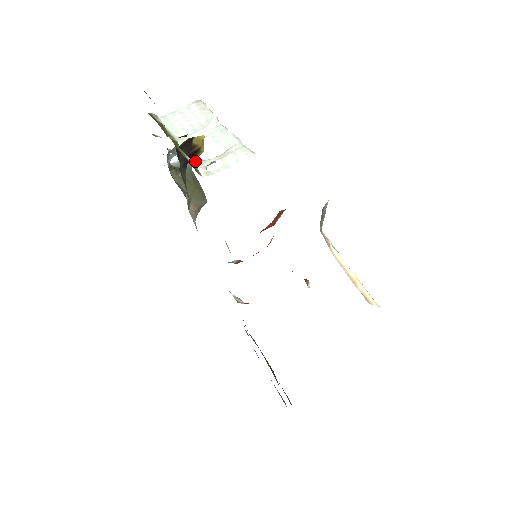
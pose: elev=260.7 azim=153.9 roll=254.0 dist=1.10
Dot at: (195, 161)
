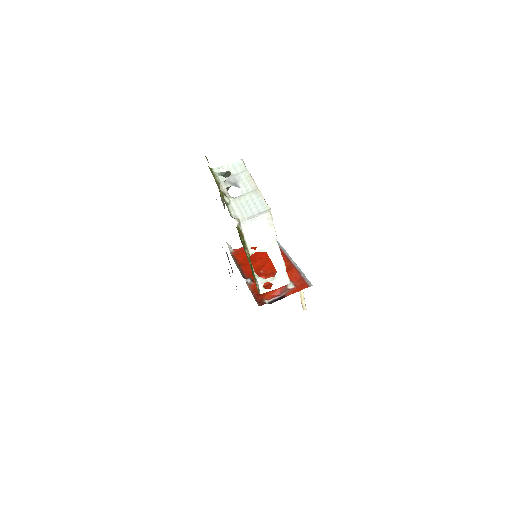
Dot at: (258, 277)
